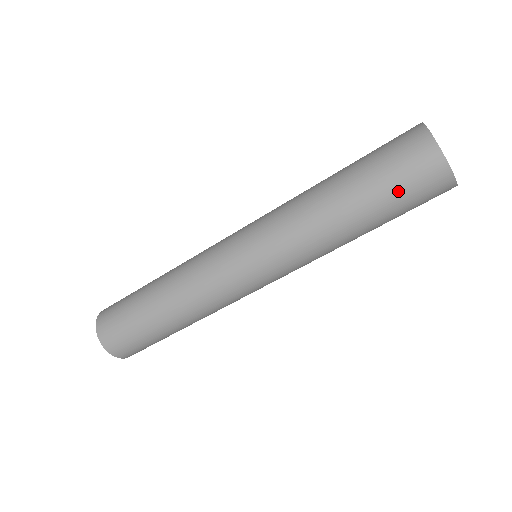
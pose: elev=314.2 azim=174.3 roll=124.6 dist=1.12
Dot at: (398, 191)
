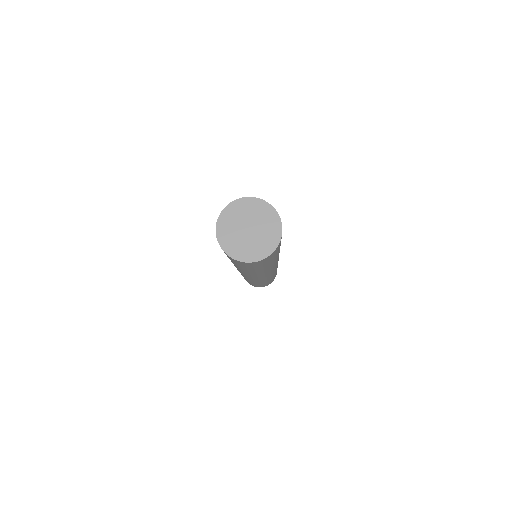
Dot at: (253, 267)
